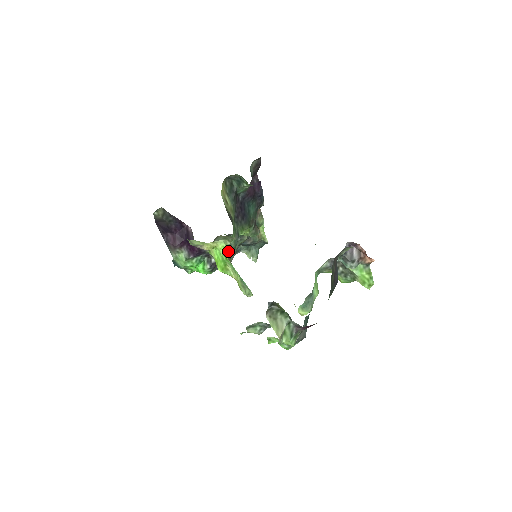
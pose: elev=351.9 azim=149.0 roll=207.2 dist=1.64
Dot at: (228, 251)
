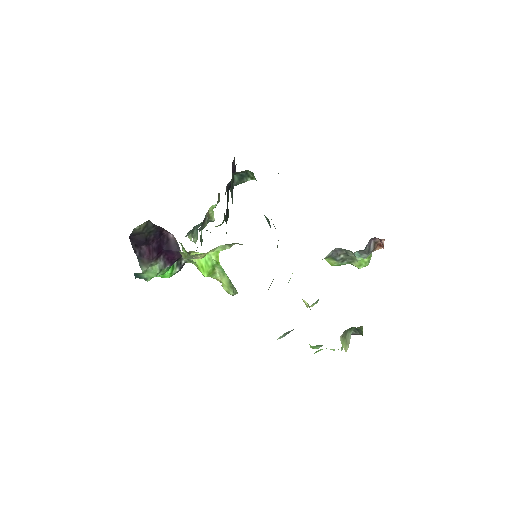
Dot at: occluded
